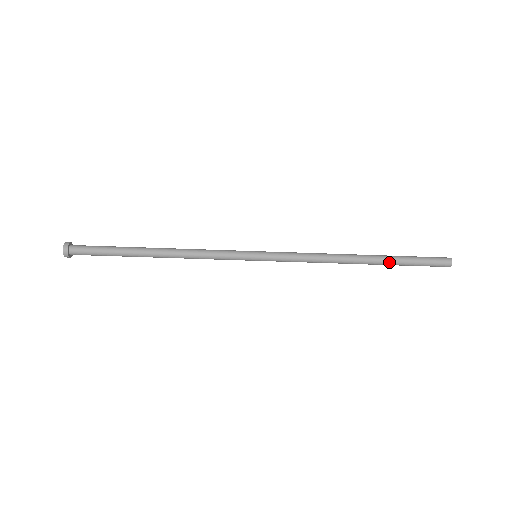
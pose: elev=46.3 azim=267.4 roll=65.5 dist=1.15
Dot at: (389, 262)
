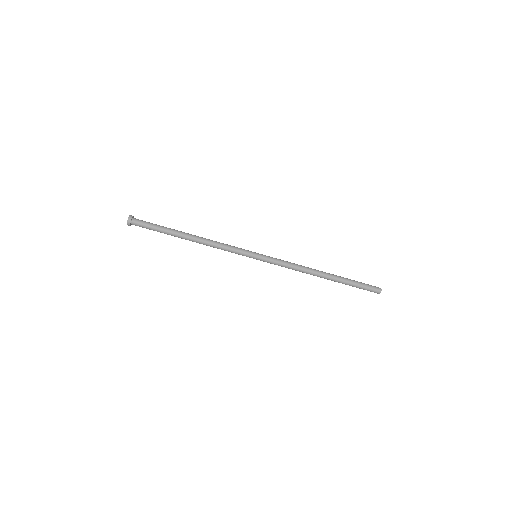
Dot at: (342, 279)
